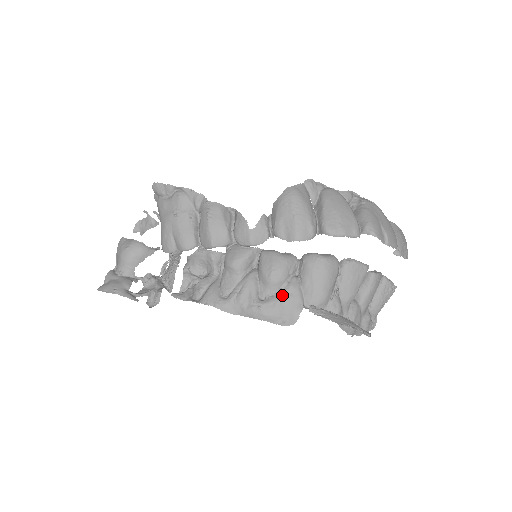
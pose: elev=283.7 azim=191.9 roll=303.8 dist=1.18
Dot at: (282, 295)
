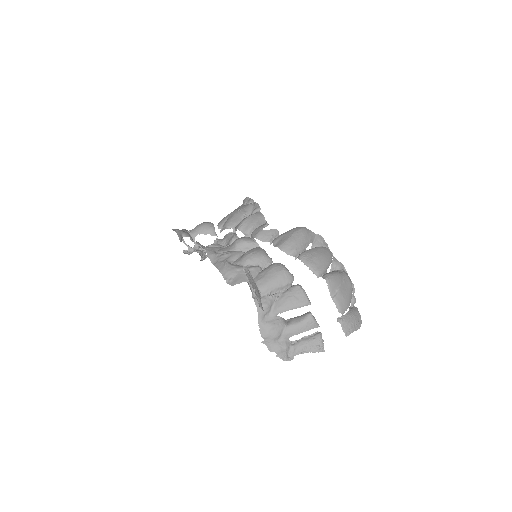
Dot at: occluded
